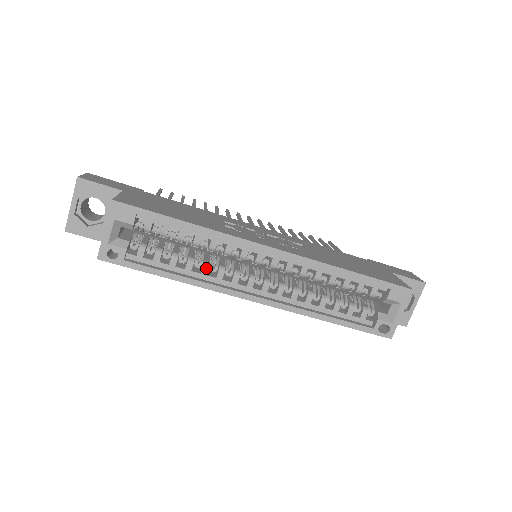
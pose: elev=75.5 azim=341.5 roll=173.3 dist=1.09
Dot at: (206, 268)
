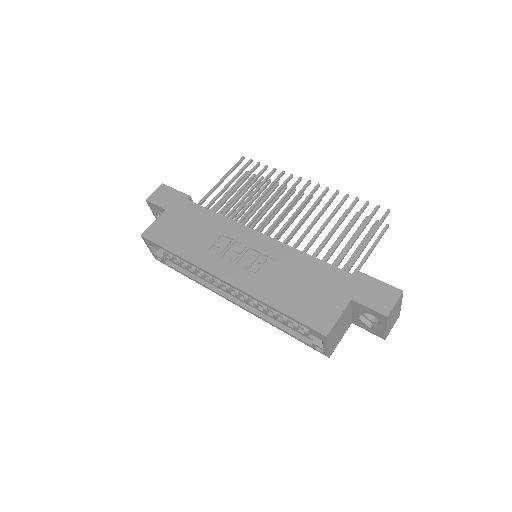
Dot at: (202, 275)
